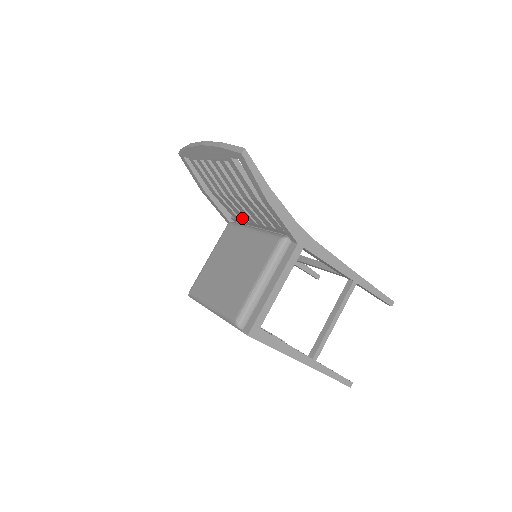
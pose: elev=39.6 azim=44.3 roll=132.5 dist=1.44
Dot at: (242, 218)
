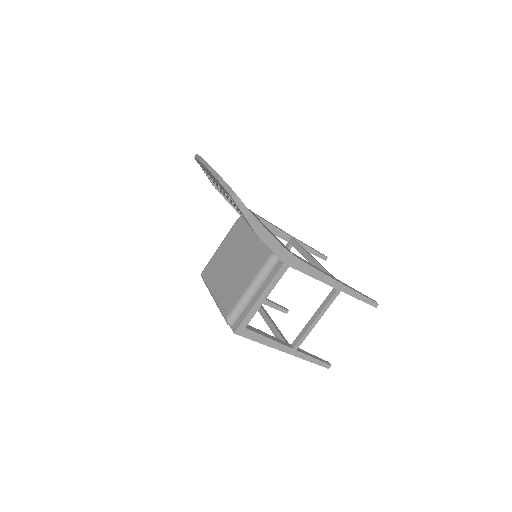
Dot at: occluded
